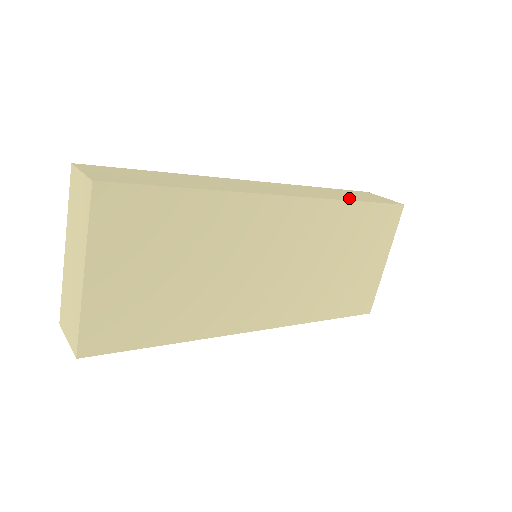
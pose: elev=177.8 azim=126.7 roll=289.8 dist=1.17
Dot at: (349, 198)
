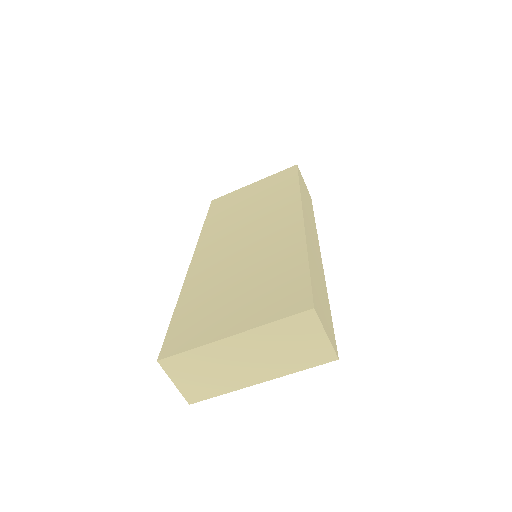
Dot at: occluded
